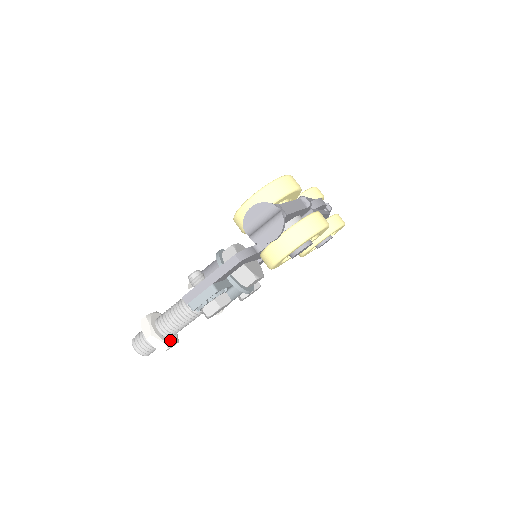
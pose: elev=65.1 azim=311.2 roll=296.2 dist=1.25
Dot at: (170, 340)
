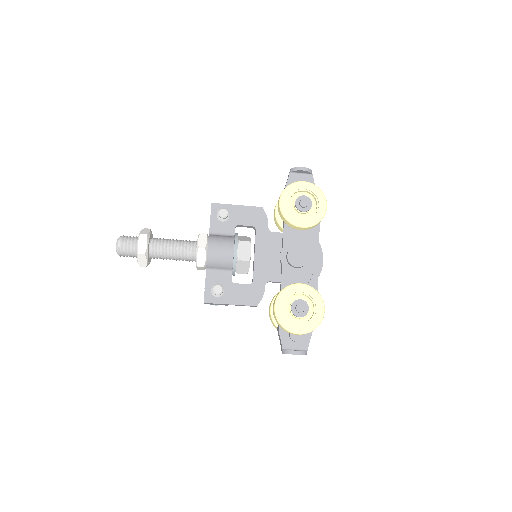
Dot at: occluded
